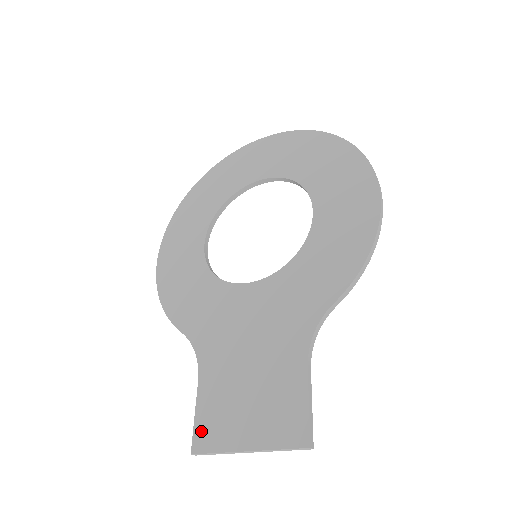
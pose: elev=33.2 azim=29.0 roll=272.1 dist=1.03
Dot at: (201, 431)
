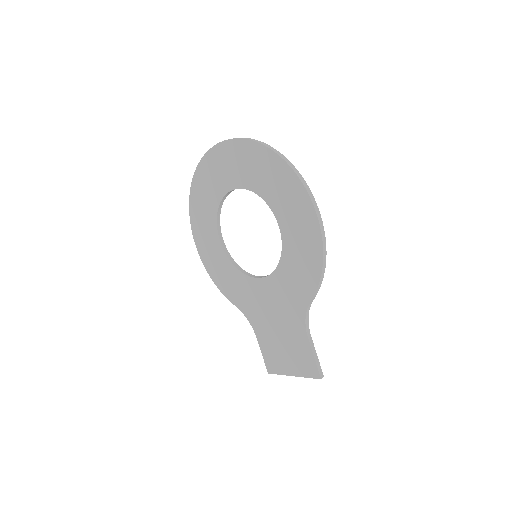
Dot at: (268, 363)
